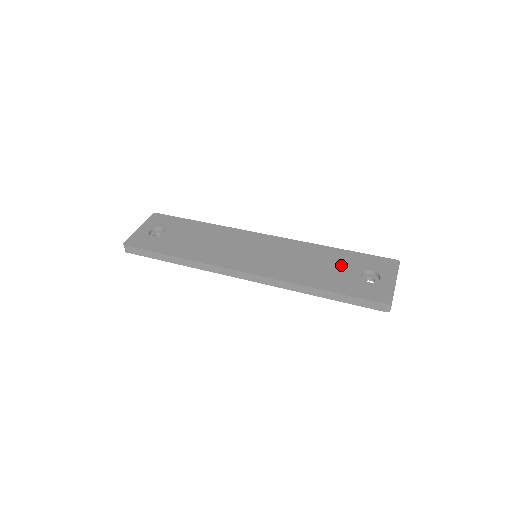
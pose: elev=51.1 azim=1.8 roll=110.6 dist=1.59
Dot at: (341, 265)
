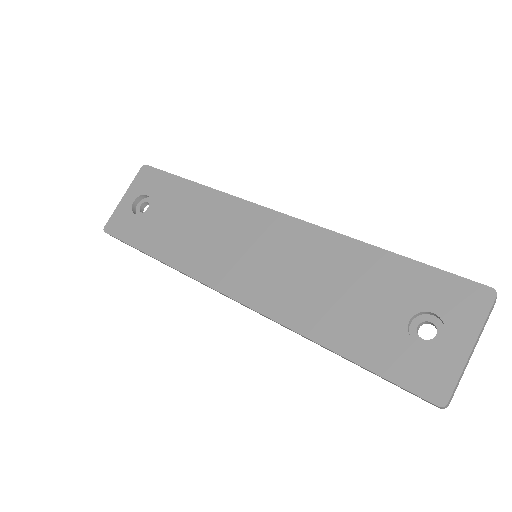
Dot at: (378, 294)
